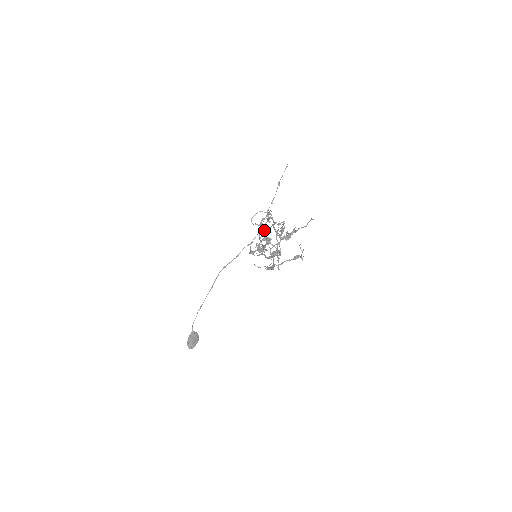
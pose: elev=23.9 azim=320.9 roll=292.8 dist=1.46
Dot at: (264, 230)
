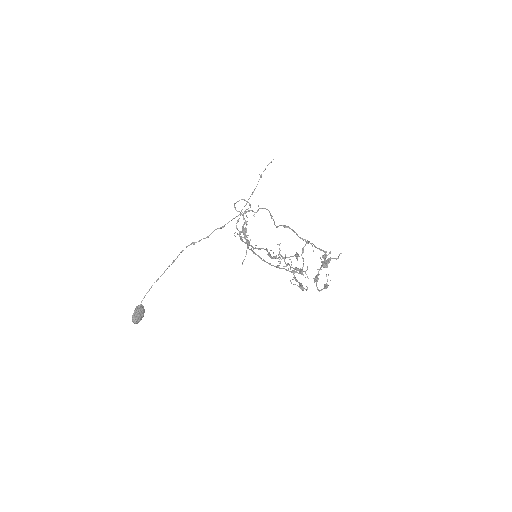
Dot at: (245, 221)
